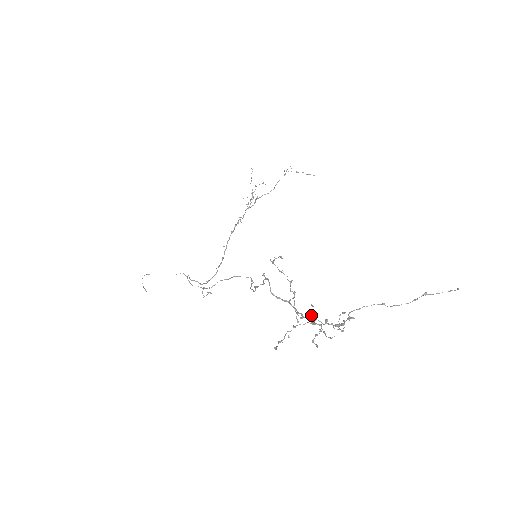
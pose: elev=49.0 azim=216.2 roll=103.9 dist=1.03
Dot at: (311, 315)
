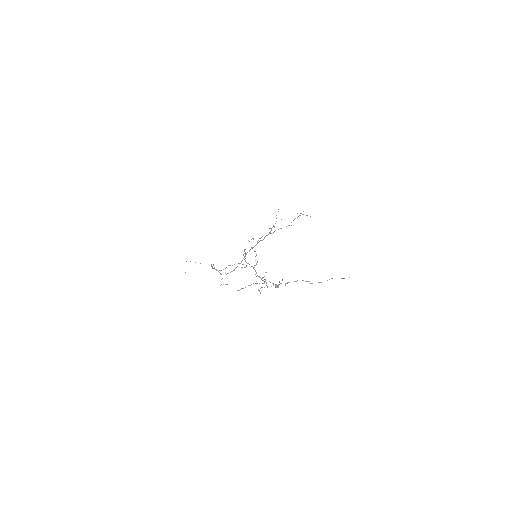
Dot at: (265, 279)
